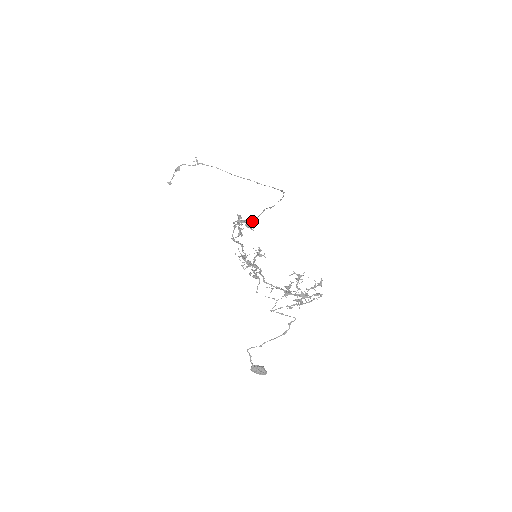
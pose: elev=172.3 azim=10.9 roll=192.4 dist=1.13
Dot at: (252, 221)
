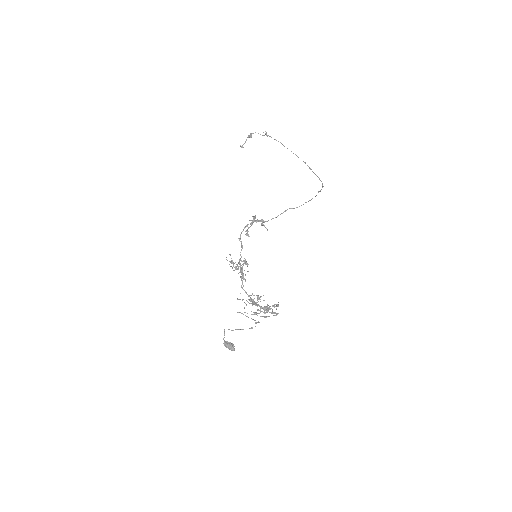
Dot at: (271, 219)
